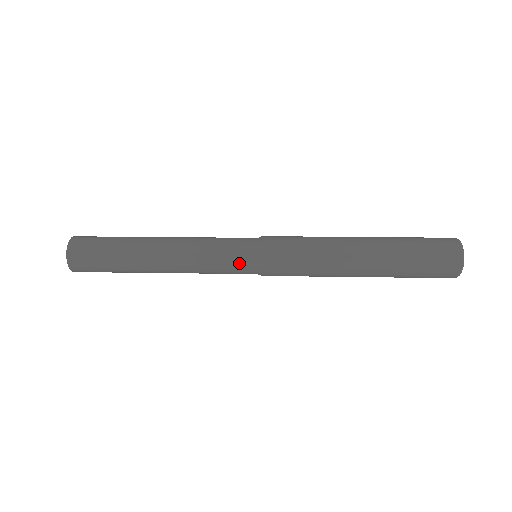
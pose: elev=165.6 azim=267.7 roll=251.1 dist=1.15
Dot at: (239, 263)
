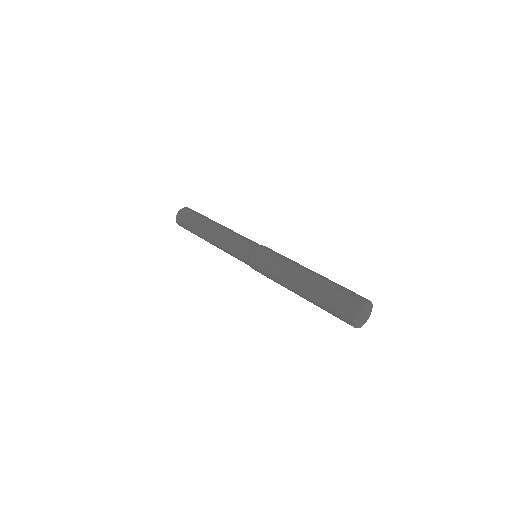
Dot at: occluded
